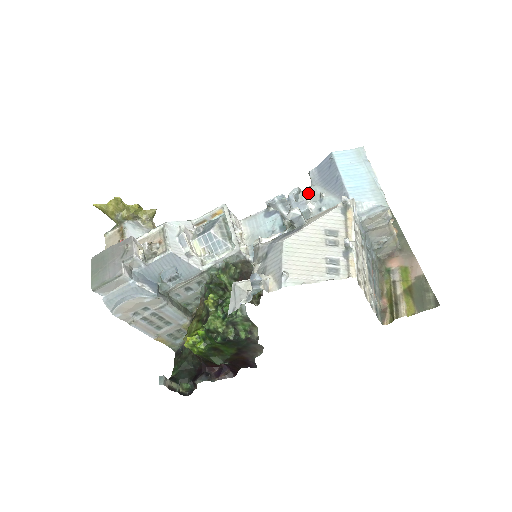
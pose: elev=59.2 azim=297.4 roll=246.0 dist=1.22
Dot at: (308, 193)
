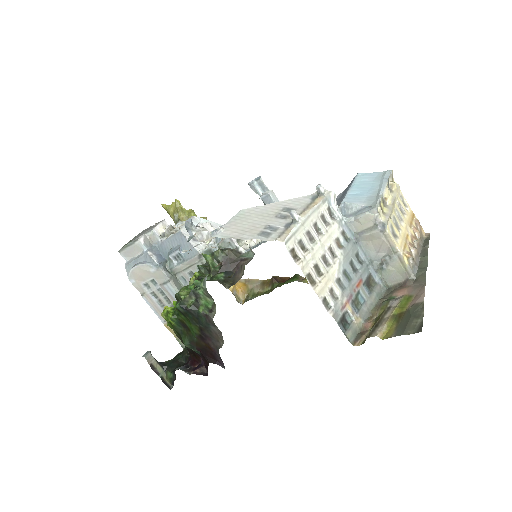
Dot at: occluded
